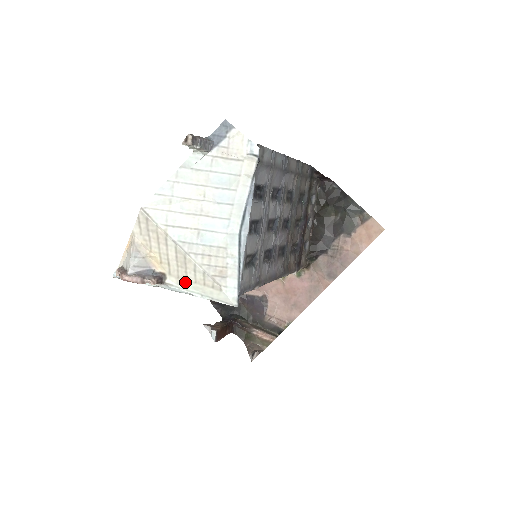
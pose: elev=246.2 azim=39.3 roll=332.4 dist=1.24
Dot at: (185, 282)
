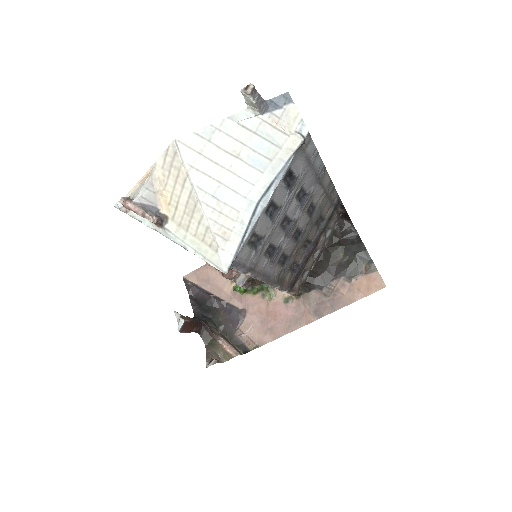
Dot at: (184, 232)
